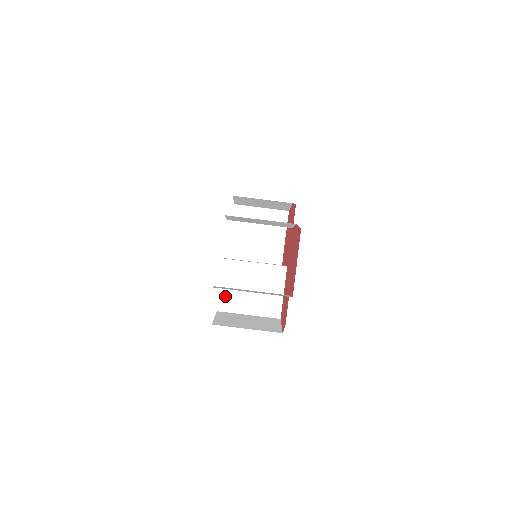
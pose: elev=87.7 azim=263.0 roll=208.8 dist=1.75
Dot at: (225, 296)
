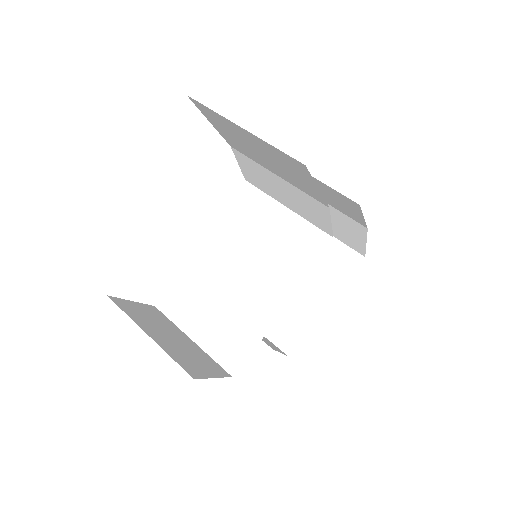
Dot at: (179, 291)
